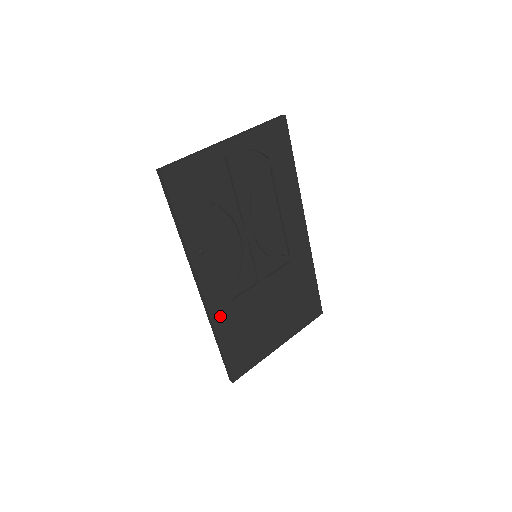
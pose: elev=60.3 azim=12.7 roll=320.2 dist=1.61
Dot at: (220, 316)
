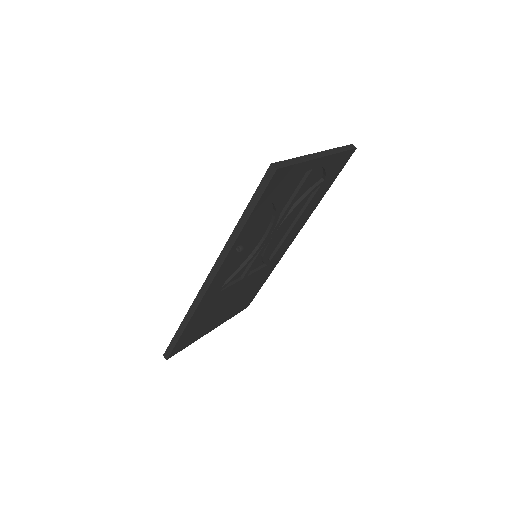
Dot at: (204, 304)
